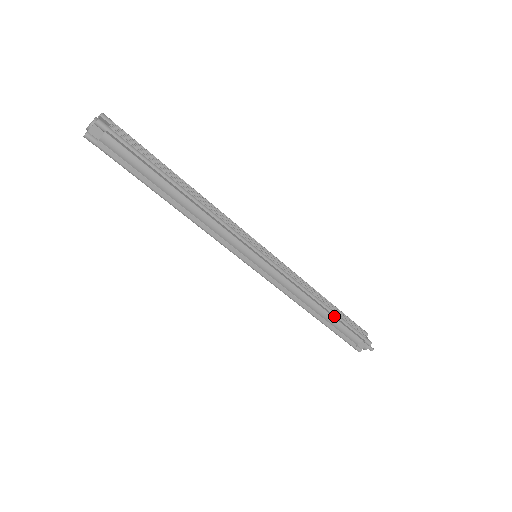
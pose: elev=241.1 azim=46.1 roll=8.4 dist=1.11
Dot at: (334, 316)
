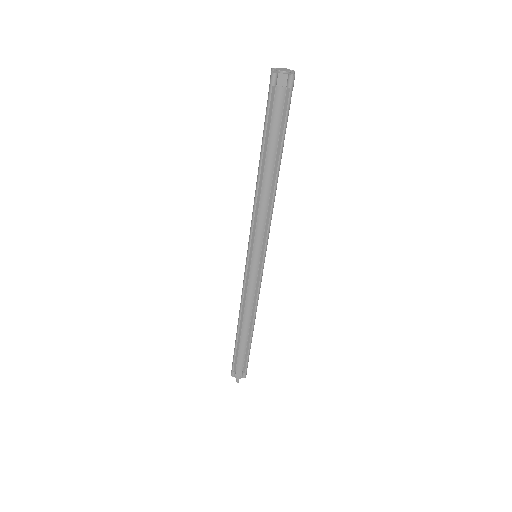
Dot at: (249, 340)
